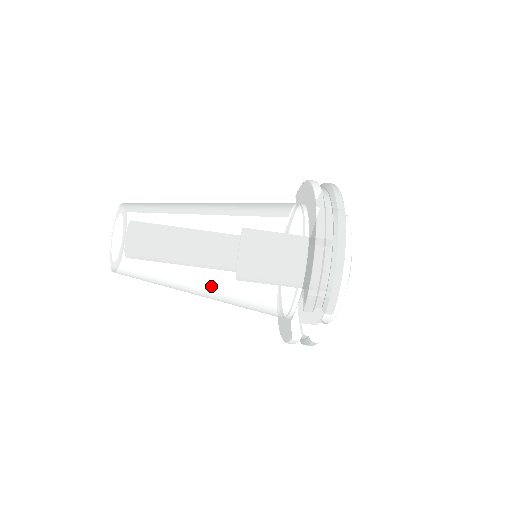
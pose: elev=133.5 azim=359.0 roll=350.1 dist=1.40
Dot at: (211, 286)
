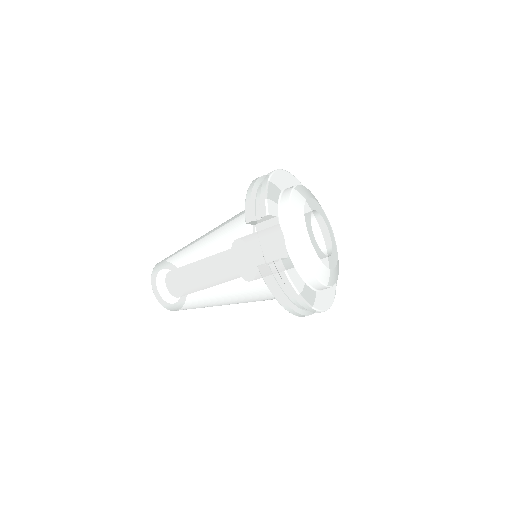
Dot at: (205, 265)
